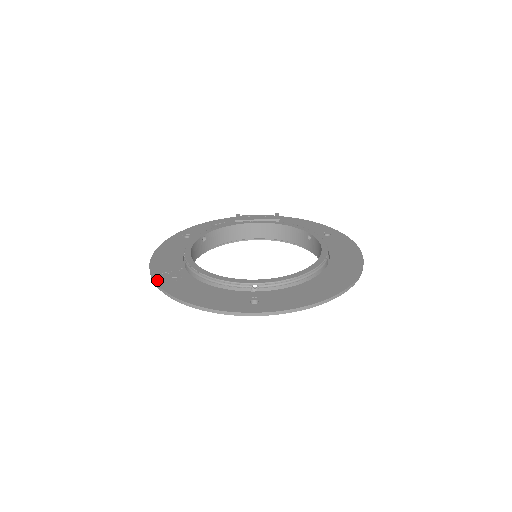
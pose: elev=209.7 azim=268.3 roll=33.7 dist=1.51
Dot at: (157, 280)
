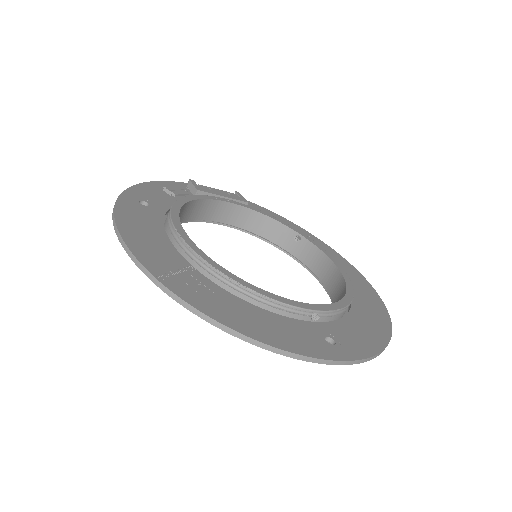
Dot at: (171, 287)
